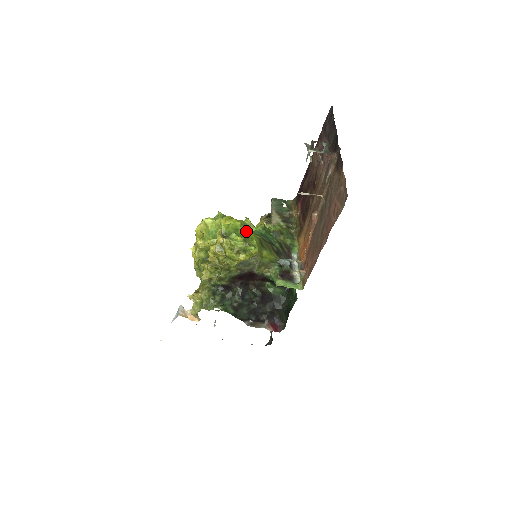
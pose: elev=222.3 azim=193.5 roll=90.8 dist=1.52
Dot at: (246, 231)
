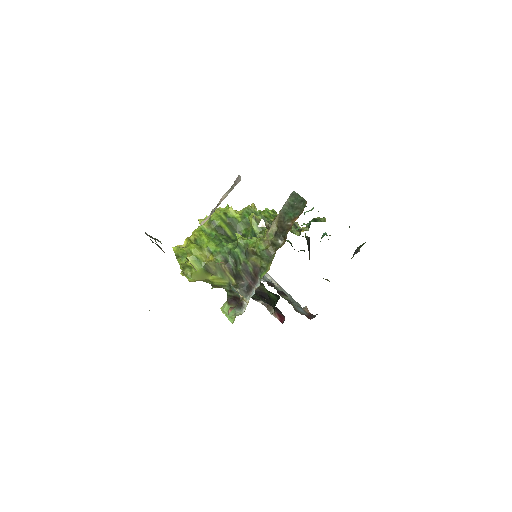
Dot at: (188, 259)
